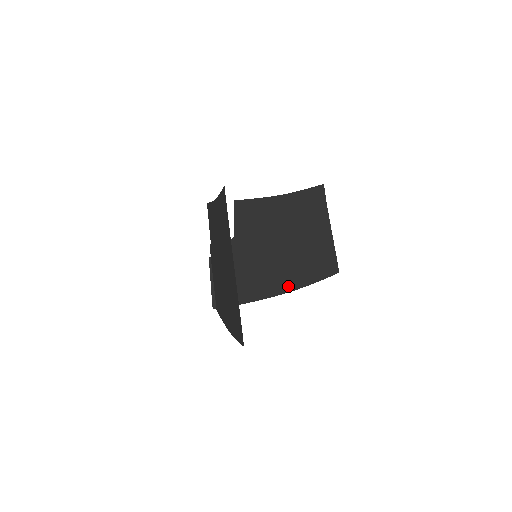
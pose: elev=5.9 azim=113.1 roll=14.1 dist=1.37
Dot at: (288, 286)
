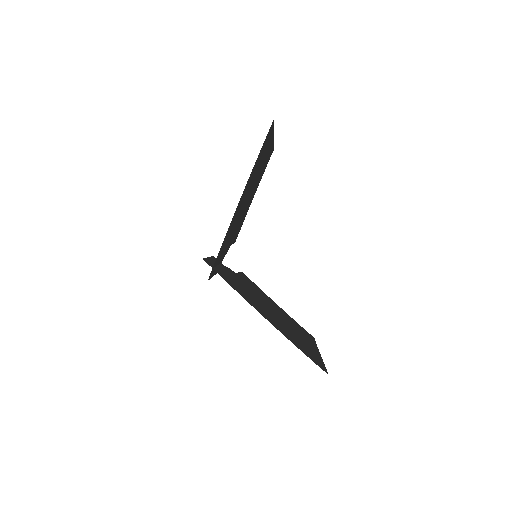
Dot at: (272, 323)
